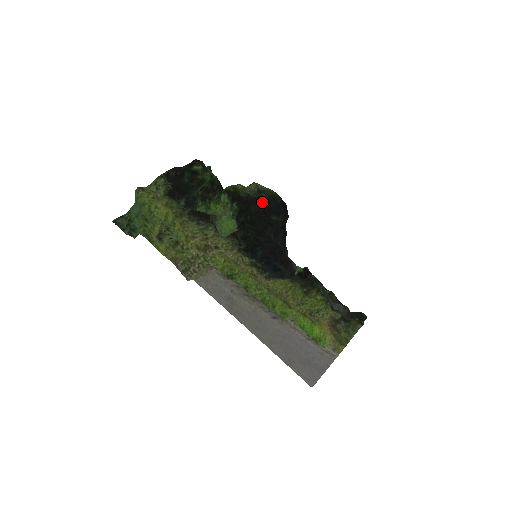
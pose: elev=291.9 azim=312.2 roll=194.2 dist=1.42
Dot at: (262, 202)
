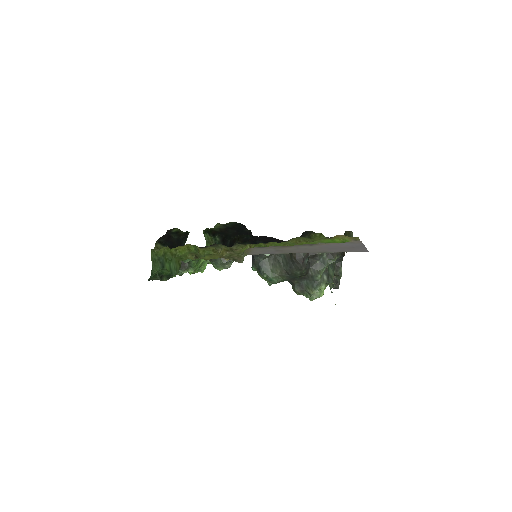
Dot at: (231, 229)
